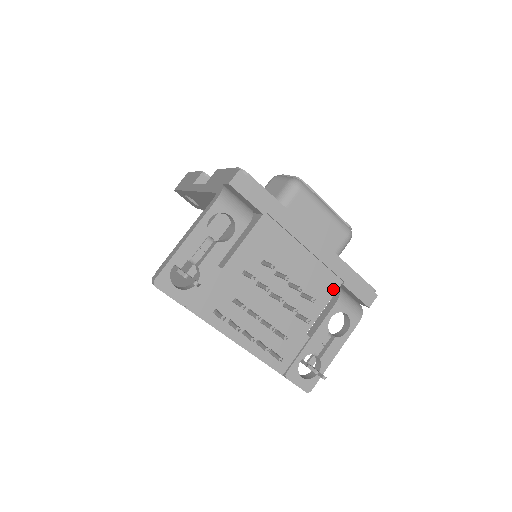
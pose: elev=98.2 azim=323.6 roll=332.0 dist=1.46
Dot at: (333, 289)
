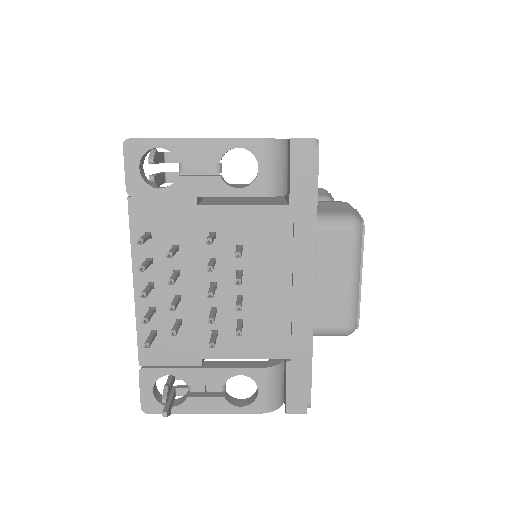
Dot at: (274, 353)
